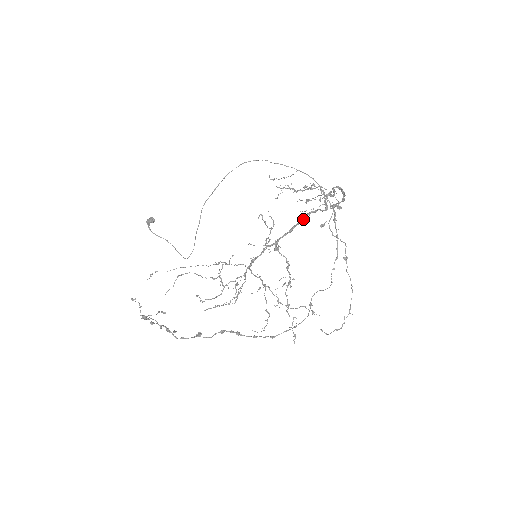
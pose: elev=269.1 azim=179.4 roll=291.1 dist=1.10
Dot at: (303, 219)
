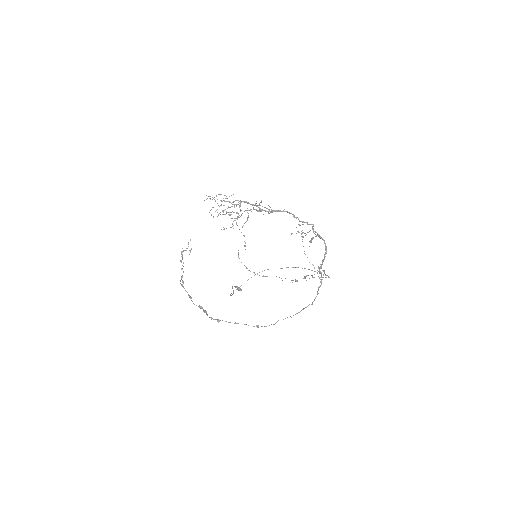
Dot at: (285, 211)
